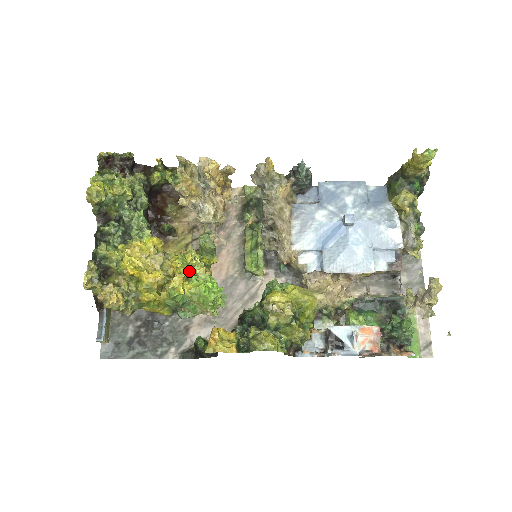
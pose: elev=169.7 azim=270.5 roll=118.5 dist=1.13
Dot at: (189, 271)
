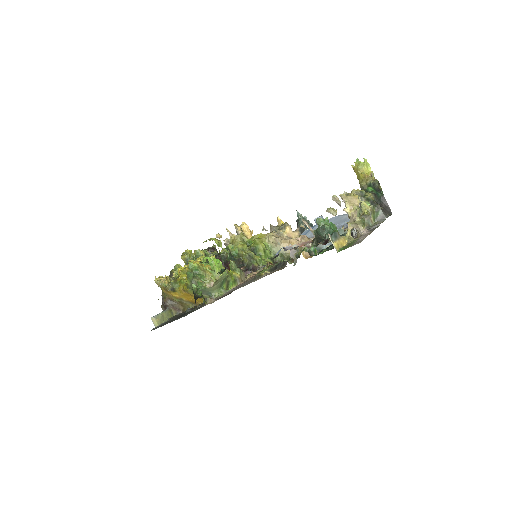
Dot at: occluded
